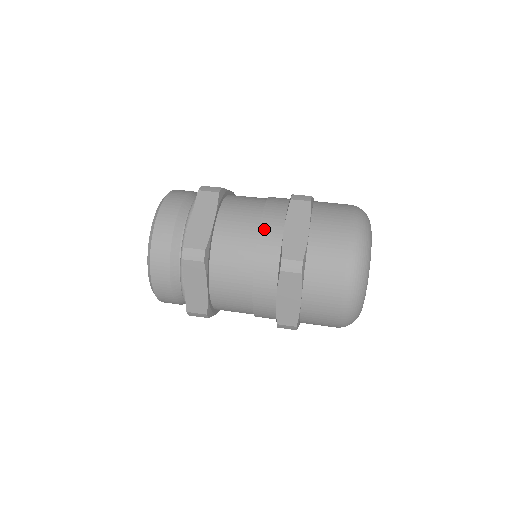
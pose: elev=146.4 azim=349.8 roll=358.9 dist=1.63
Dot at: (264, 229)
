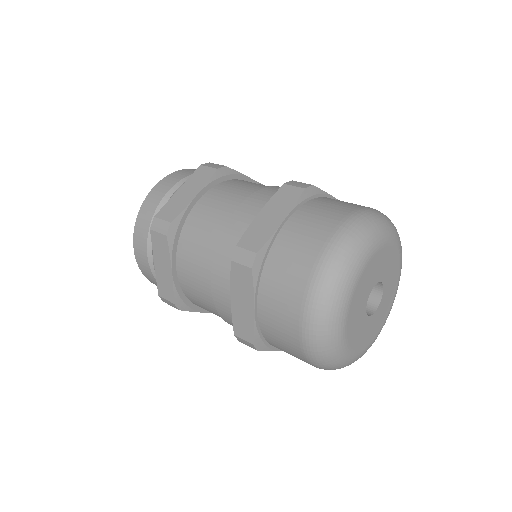
Dot at: (239, 212)
